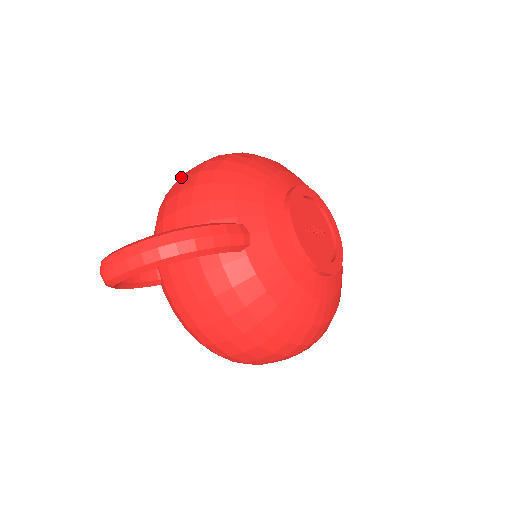
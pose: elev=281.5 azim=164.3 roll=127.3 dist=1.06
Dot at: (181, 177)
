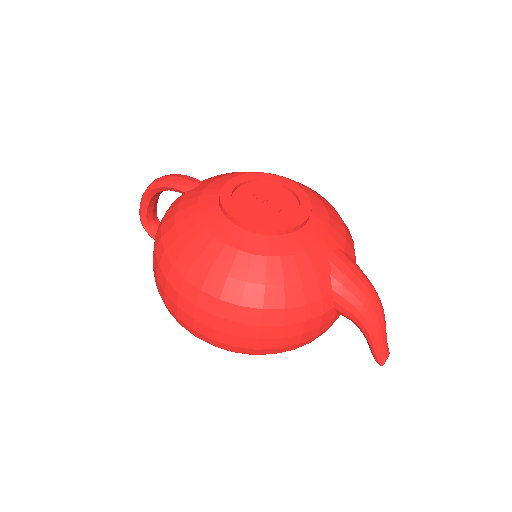
Dot at: occluded
